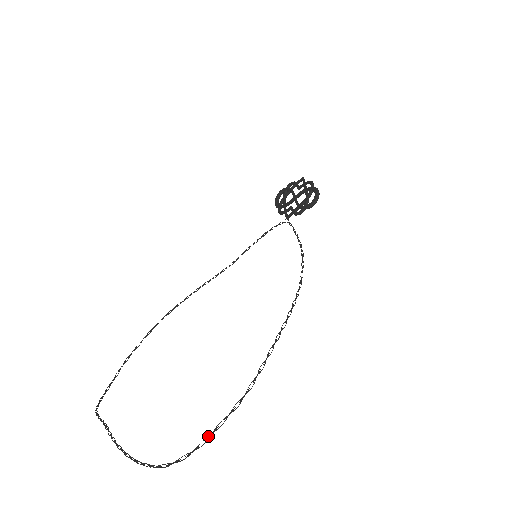
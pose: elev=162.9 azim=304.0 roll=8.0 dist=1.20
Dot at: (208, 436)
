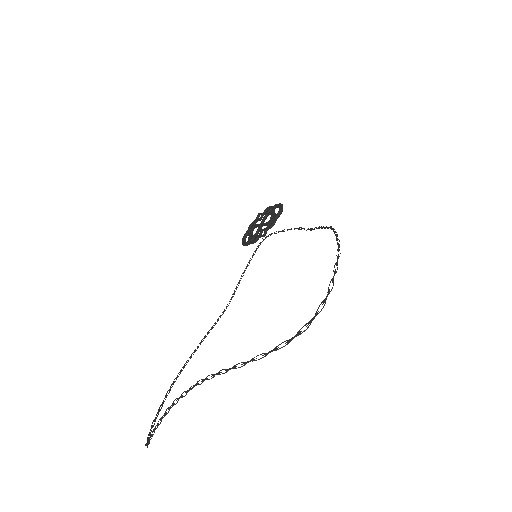
Dot at: (332, 279)
